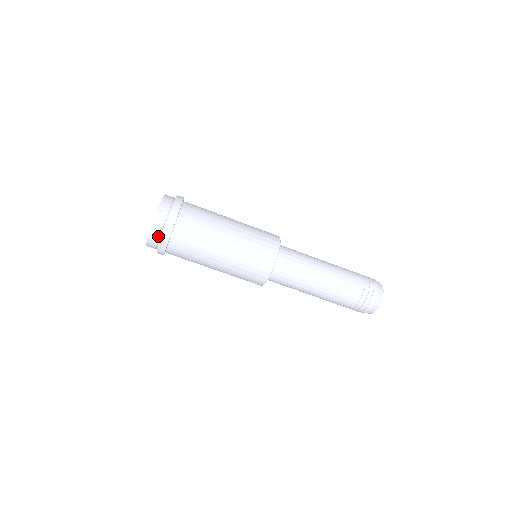
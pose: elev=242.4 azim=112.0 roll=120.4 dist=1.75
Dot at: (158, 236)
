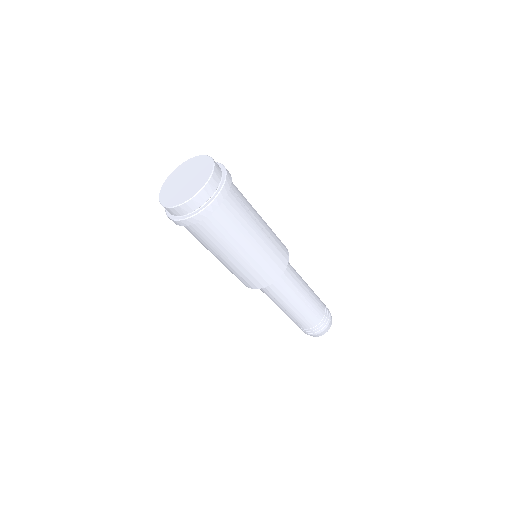
Dot at: (168, 211)
